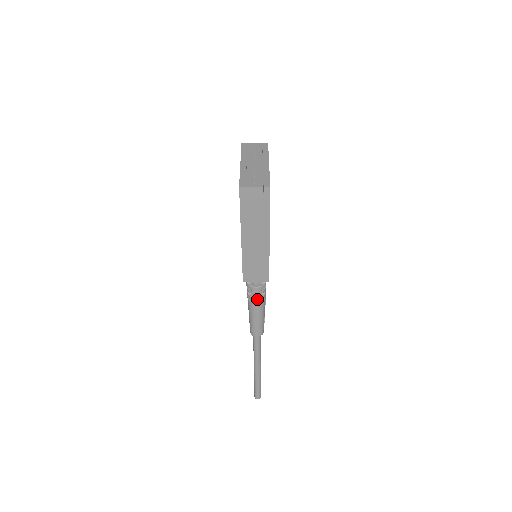
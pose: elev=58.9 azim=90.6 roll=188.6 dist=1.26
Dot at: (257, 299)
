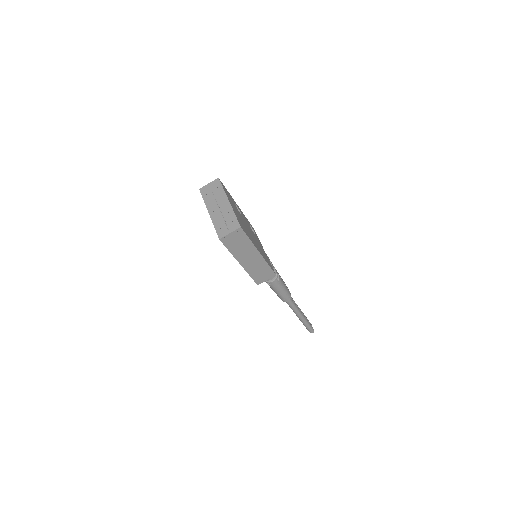
Dot at: (274, 281)
